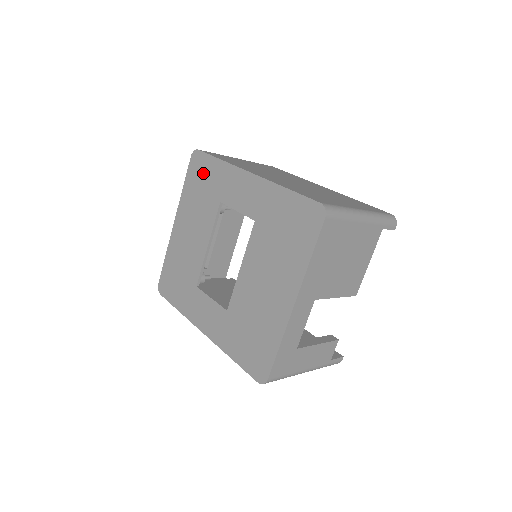
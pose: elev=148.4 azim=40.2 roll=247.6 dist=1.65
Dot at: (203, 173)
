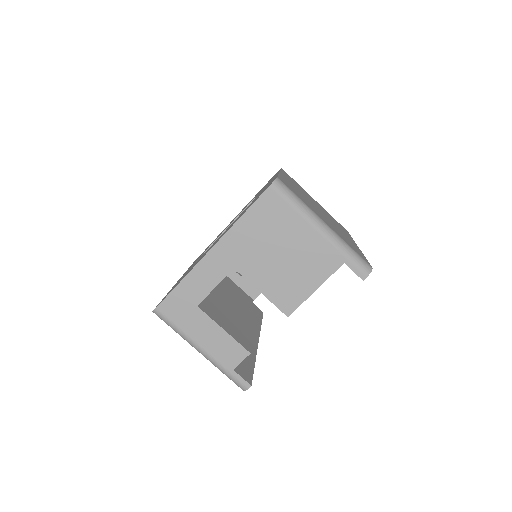
Dot at: occluded
